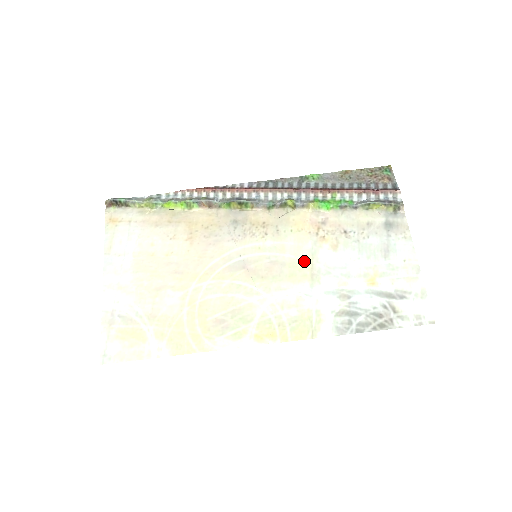
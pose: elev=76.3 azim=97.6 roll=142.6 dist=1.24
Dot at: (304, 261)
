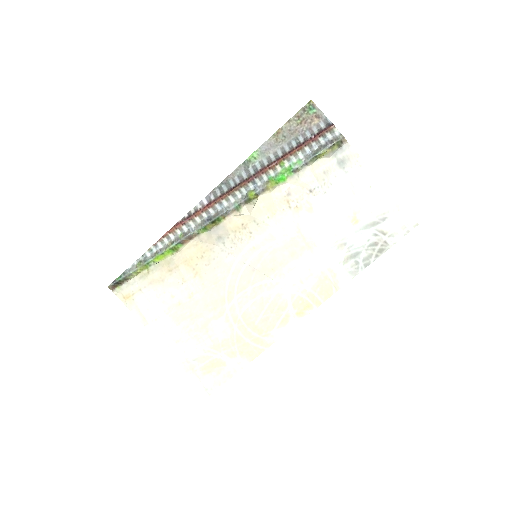
Dot at: (294, 237)
